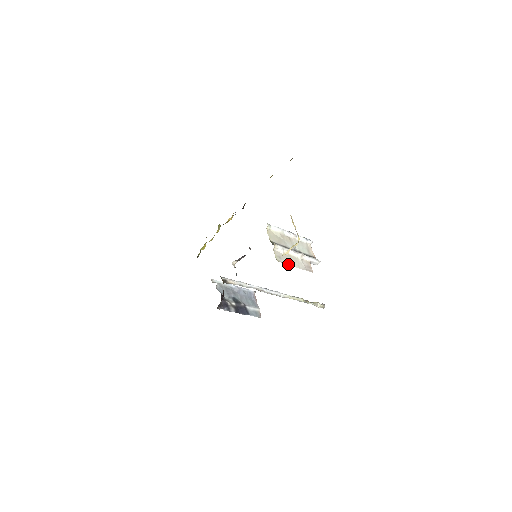
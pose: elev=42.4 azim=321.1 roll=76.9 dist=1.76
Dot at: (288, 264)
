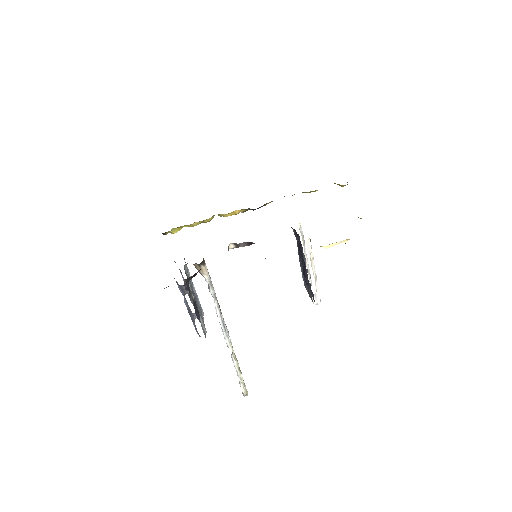
Dot at: occluded
